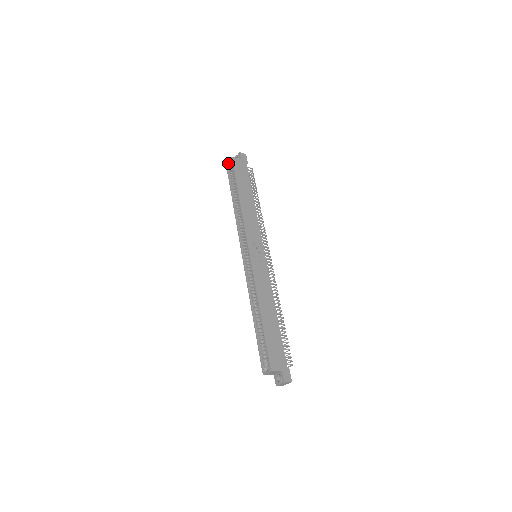
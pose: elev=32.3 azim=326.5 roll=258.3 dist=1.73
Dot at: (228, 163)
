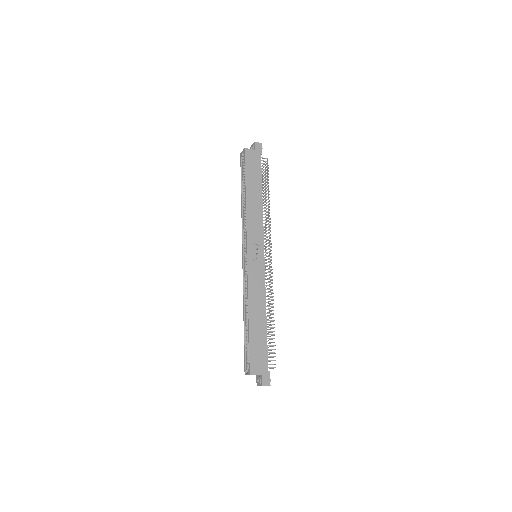
Dot at: (242, 154)
